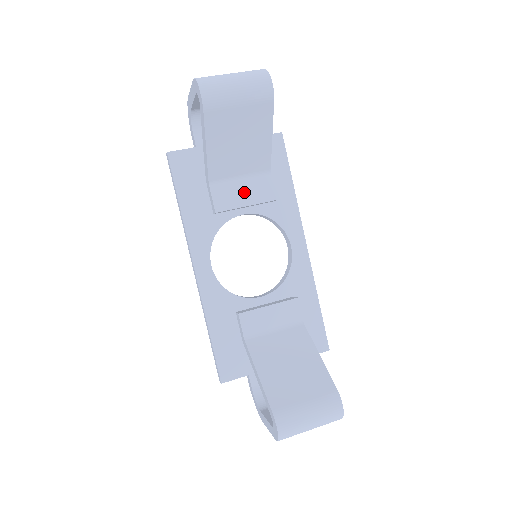
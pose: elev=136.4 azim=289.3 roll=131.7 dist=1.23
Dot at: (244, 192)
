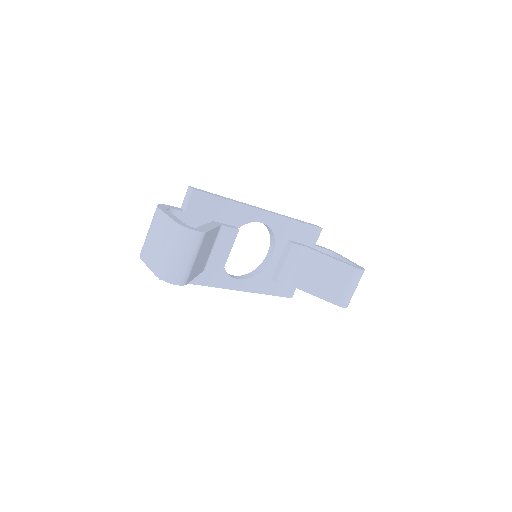
Dot at: (222, 250)
